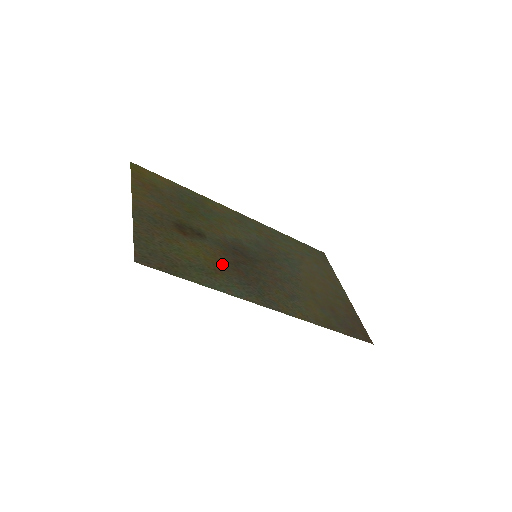
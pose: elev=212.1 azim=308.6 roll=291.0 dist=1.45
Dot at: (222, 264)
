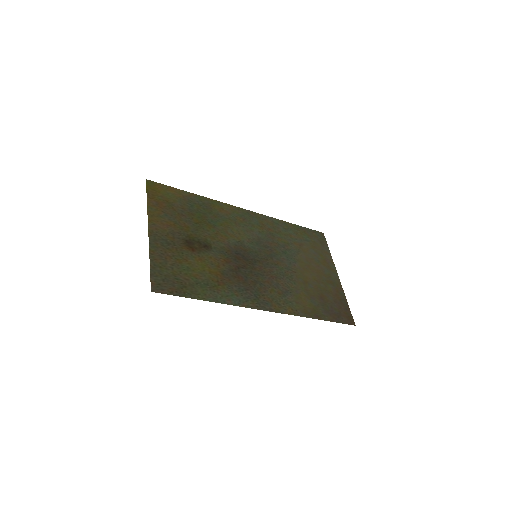
Dot at: (224, 274)
